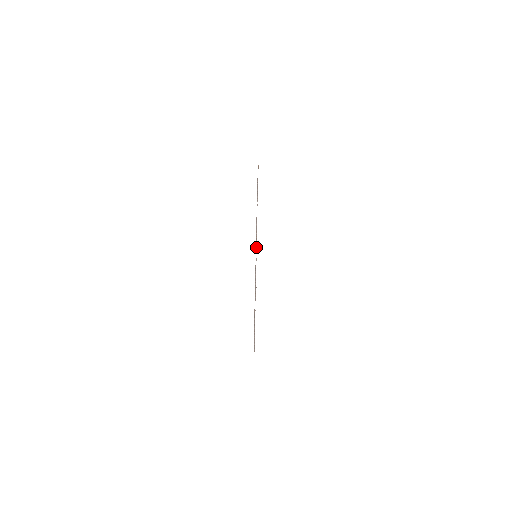
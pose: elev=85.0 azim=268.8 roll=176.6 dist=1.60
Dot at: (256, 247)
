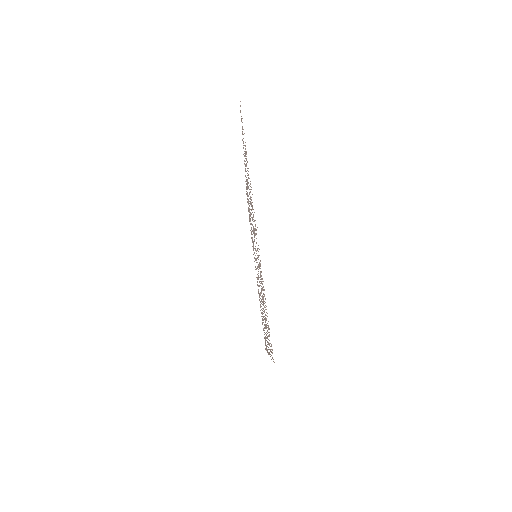
Dot at: occluded
